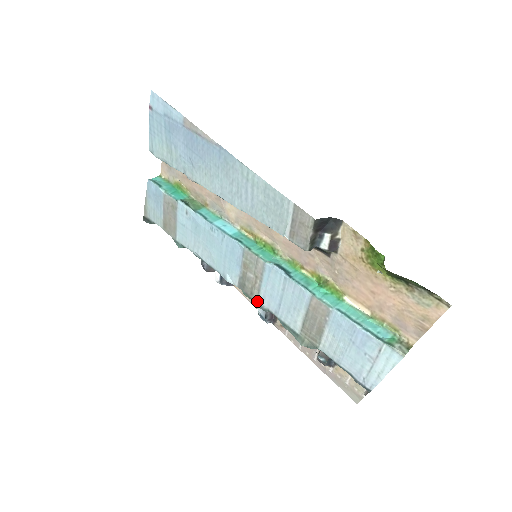
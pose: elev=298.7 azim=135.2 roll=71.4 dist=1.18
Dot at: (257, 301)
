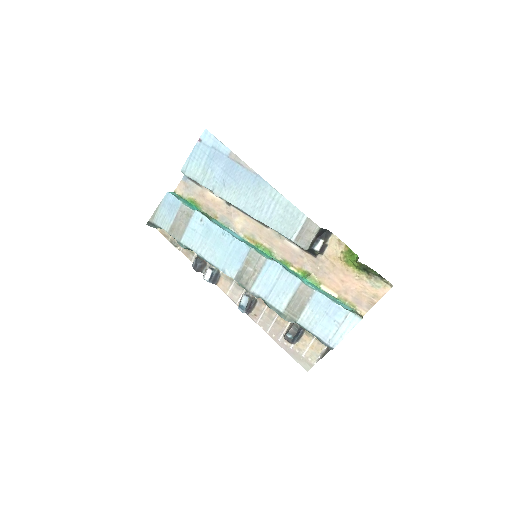
Dot at: (250, 289)
